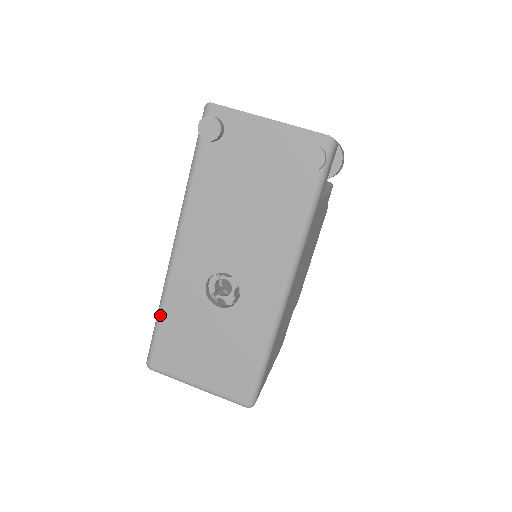
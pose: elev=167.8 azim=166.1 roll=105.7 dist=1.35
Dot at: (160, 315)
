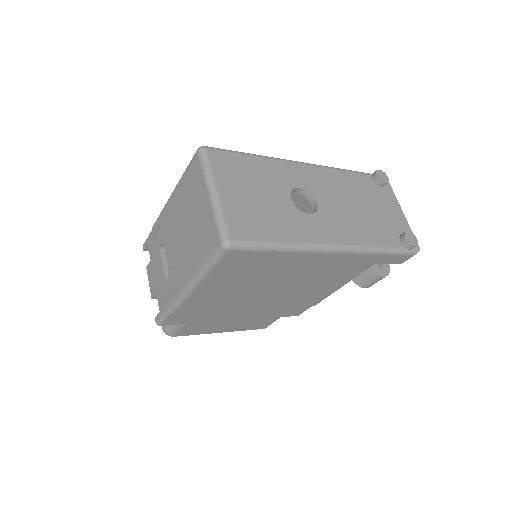
Dot at: (255, 155)
